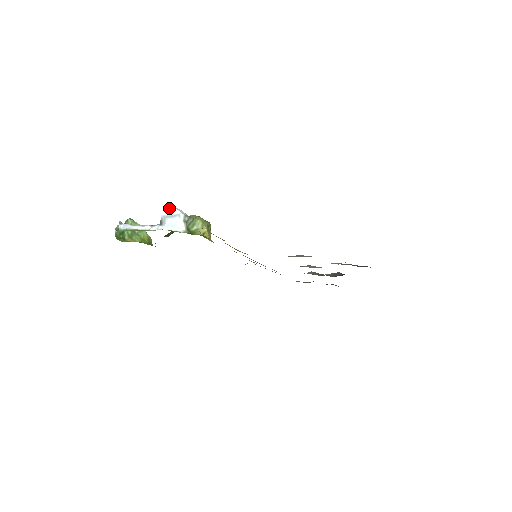
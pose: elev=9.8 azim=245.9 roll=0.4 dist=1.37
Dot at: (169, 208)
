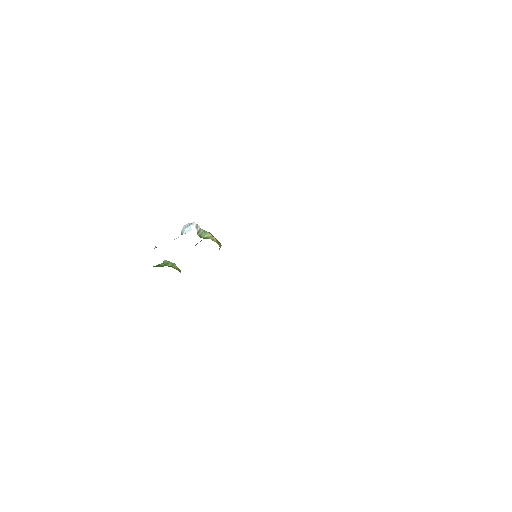
Dot at: (187, 225)
